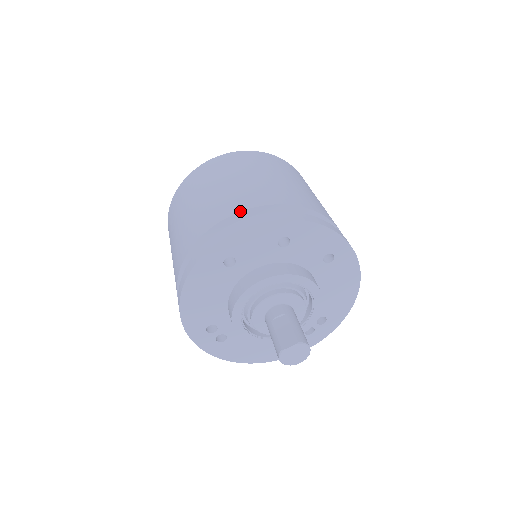
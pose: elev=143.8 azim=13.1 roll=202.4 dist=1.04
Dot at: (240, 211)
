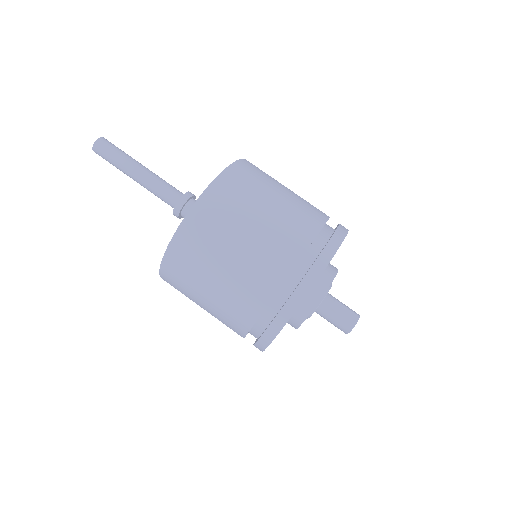
Dot at: (314, 238)
